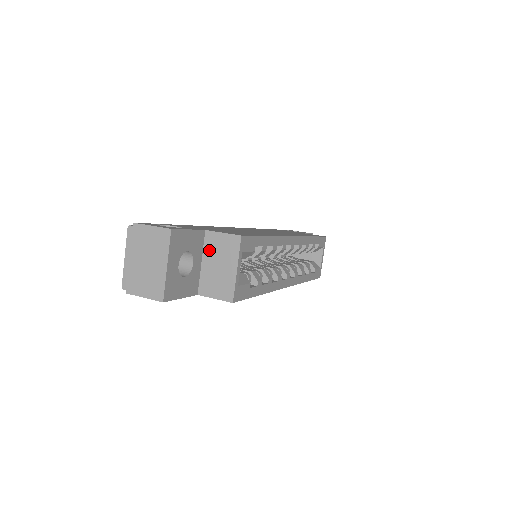
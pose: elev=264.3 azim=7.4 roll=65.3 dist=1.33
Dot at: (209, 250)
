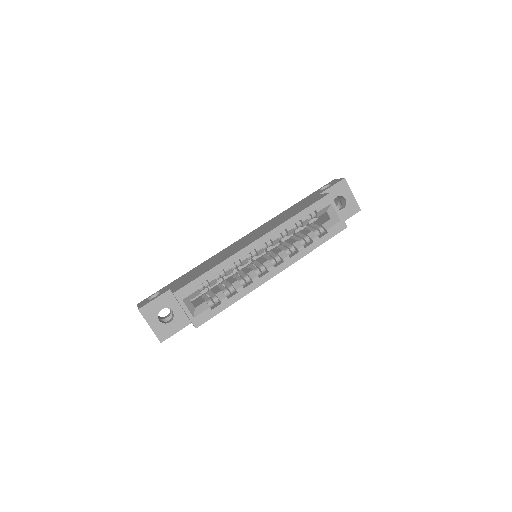
Dot at: occluded
